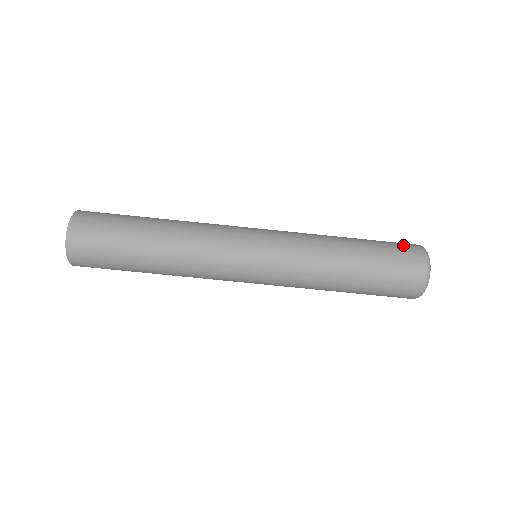
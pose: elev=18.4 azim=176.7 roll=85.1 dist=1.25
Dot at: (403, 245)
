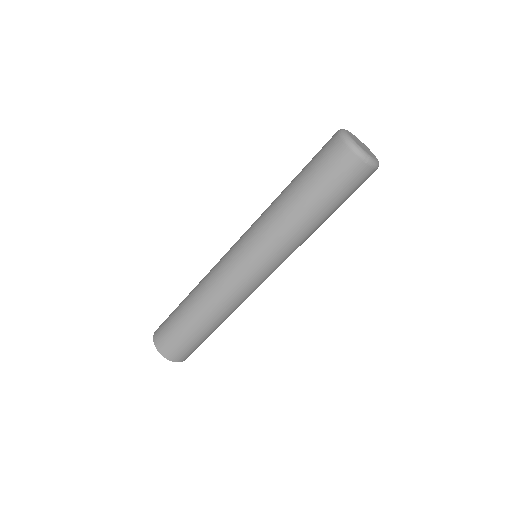
Dot at: (333, 160)
